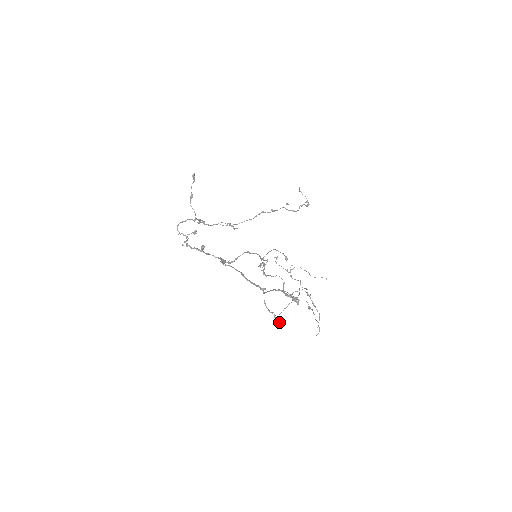
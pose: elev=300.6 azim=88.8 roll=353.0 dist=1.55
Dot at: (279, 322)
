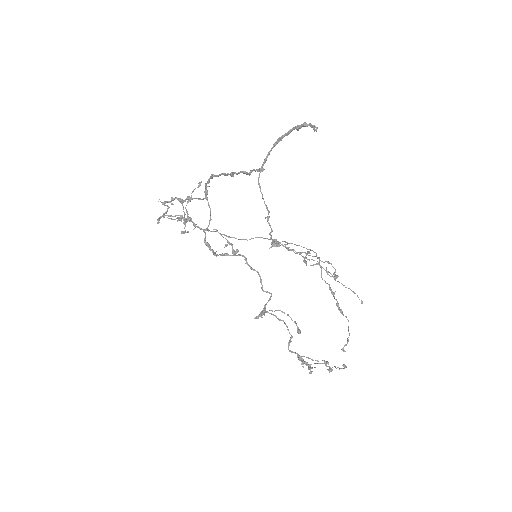
Dot at: (277, 242)
